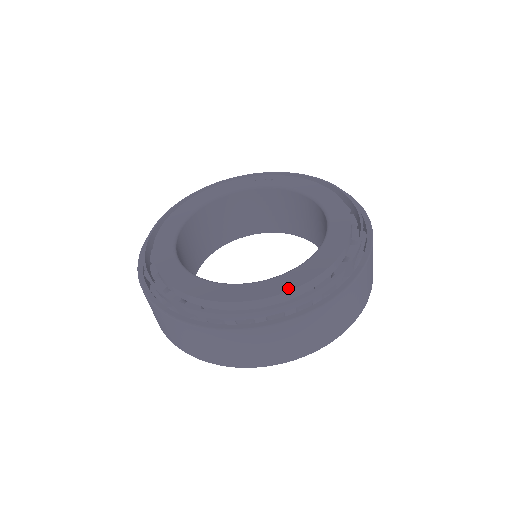
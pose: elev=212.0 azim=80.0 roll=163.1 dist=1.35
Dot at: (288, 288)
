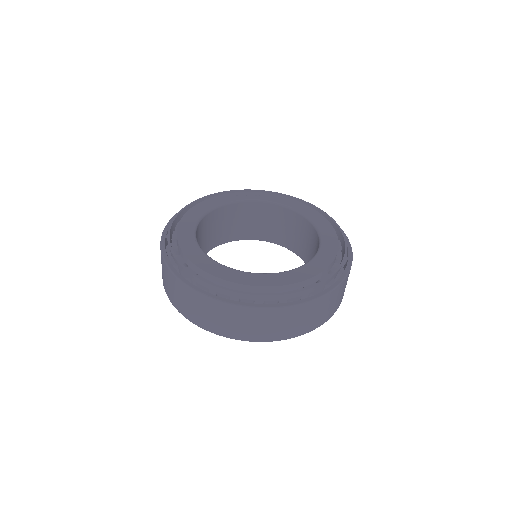
Dot at: (304, 278)
